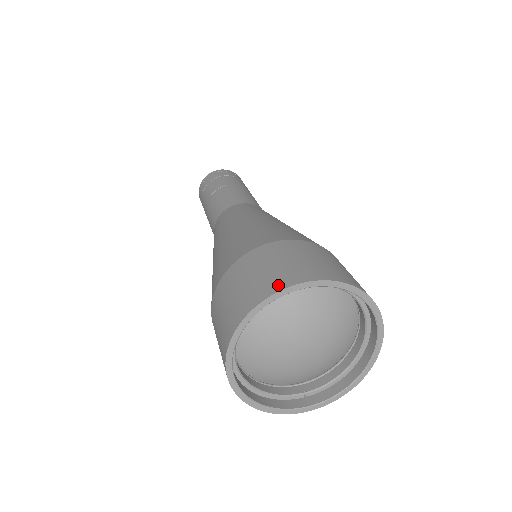
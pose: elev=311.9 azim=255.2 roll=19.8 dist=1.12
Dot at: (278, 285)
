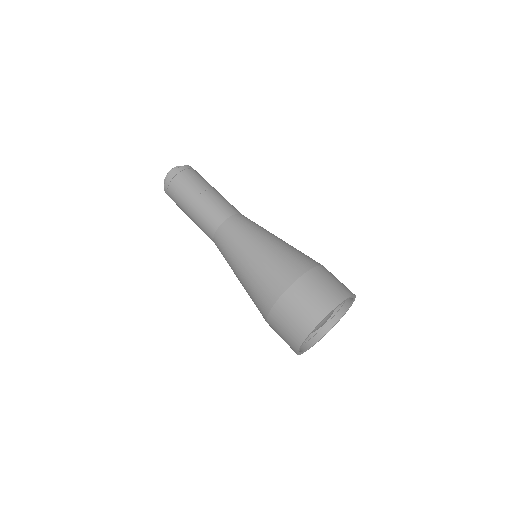
Dot at: (339, 299)
